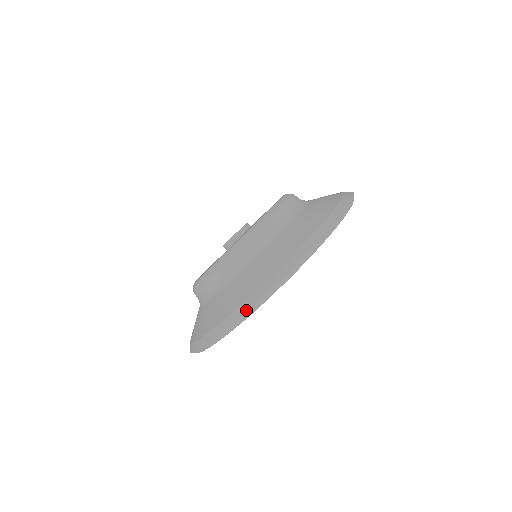
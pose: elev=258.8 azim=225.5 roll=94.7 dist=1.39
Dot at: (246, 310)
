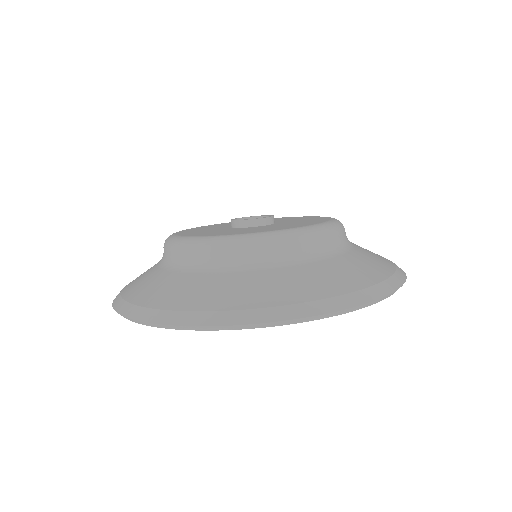
Dot at: (195, 322)
